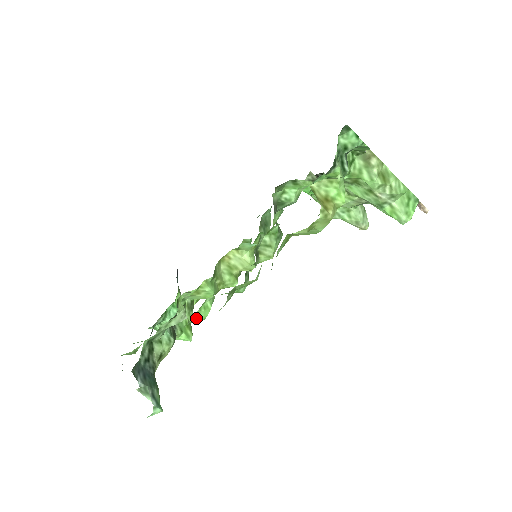
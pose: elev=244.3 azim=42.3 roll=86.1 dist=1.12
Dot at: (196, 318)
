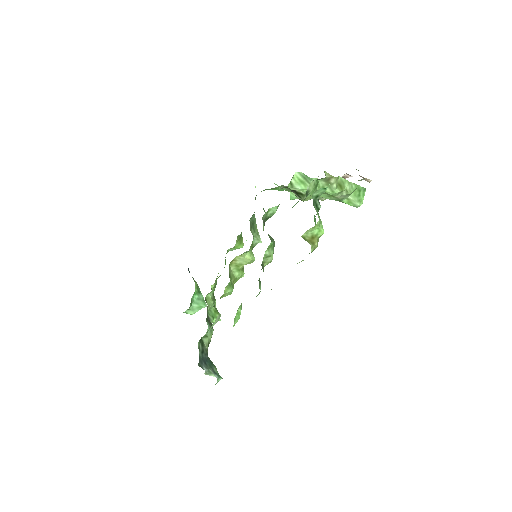
Dot at: (235, 323)
